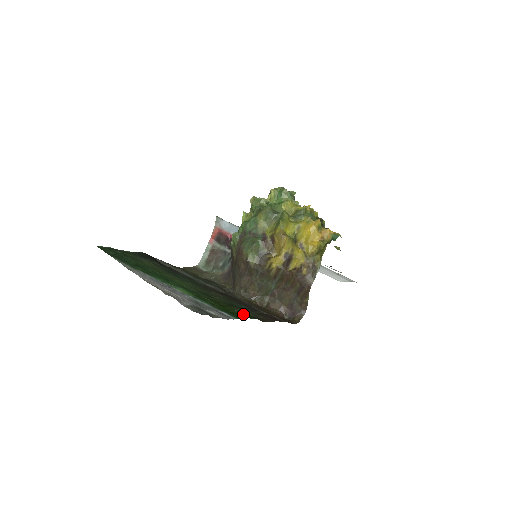
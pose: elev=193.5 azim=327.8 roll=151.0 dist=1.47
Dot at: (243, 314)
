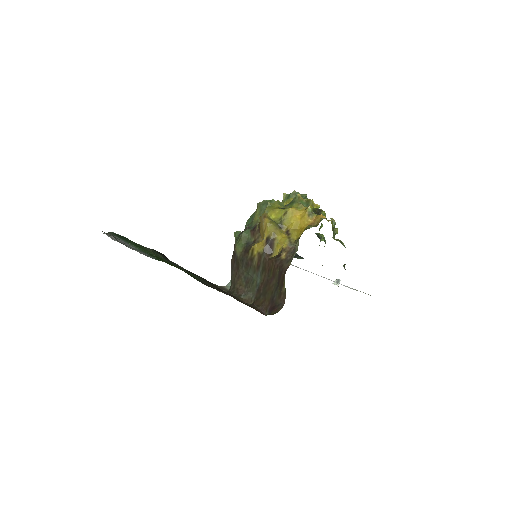
Dot at: occluded
